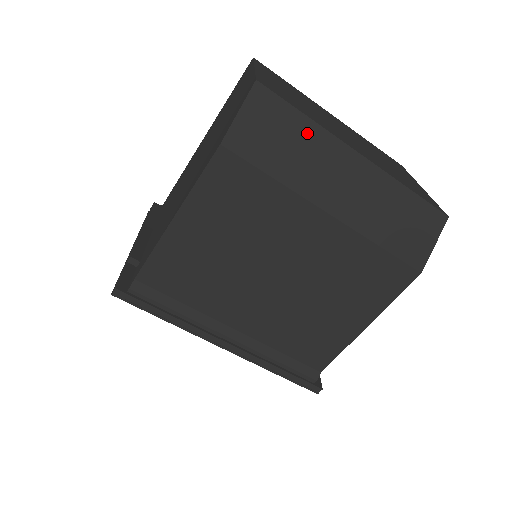
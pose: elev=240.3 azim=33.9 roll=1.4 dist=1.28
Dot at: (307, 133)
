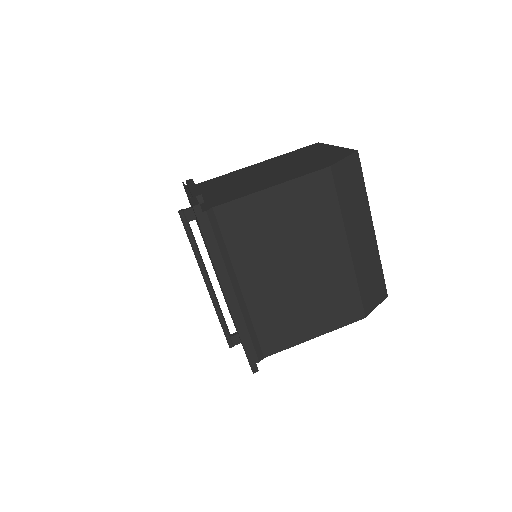
Dot at: (362, 196)
